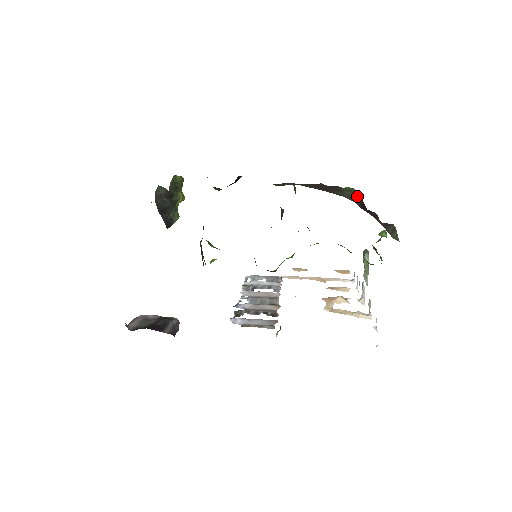
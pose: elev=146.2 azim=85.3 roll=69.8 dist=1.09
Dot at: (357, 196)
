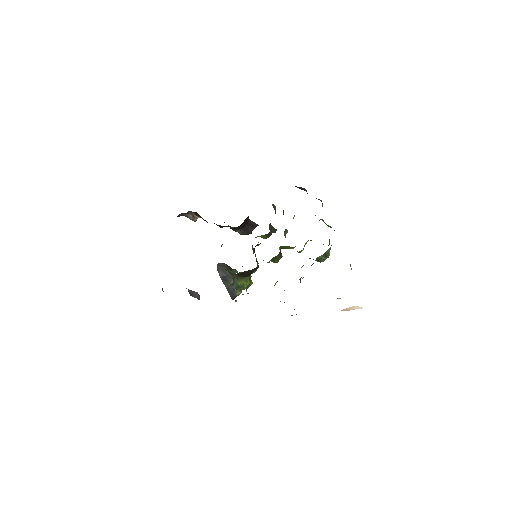
Dot at: (299, 187)
